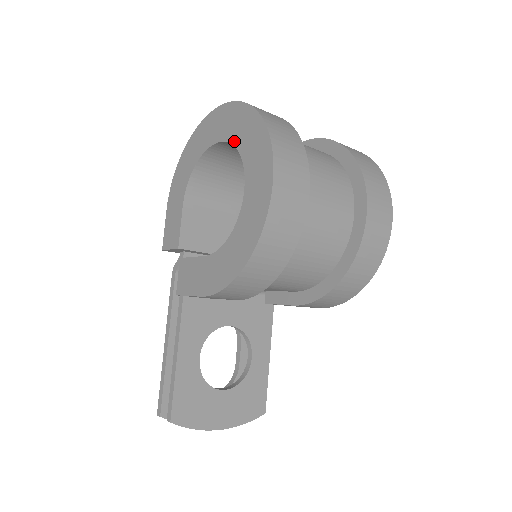
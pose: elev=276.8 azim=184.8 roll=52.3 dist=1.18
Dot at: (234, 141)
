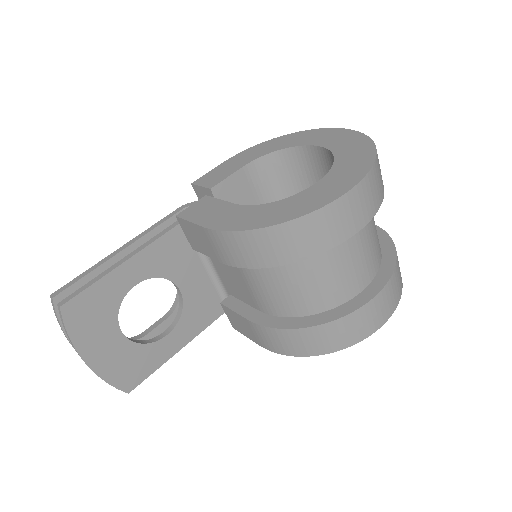
Dot at: (336, 151)
